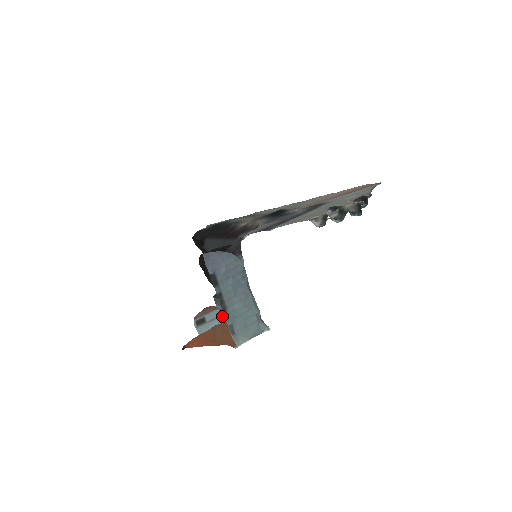
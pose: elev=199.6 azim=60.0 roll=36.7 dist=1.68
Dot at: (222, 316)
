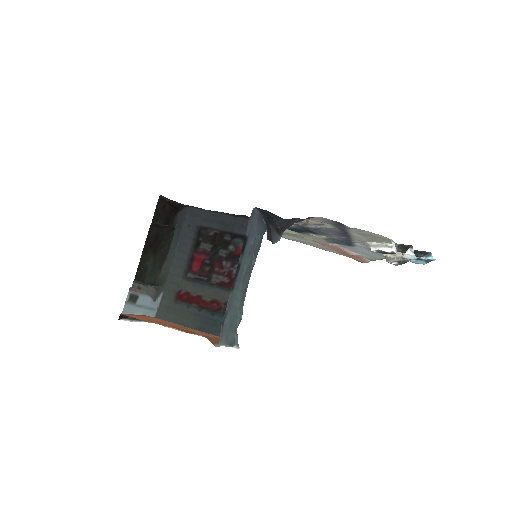
Dot at: (148, 309)
